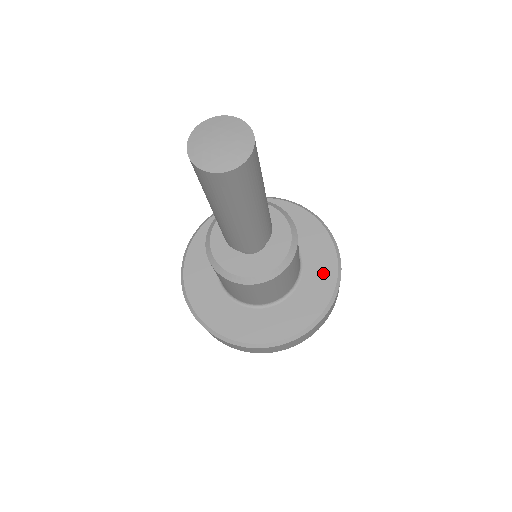
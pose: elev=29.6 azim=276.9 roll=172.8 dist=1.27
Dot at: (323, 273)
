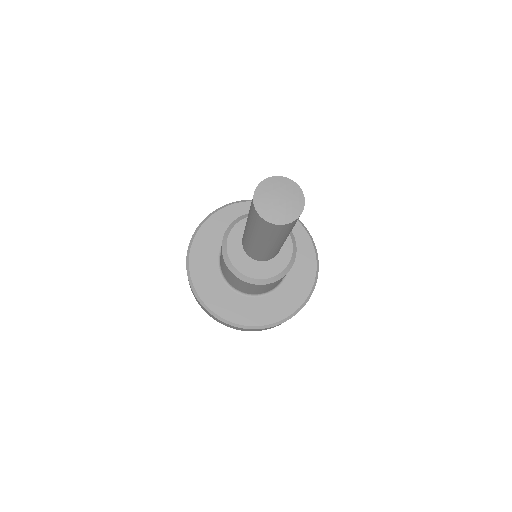
Dot at: (304, 273)
